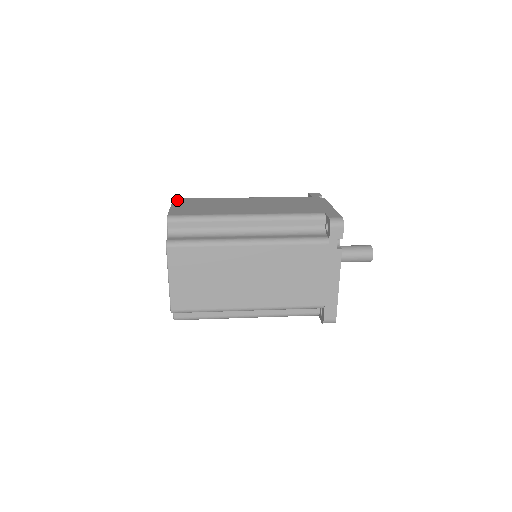
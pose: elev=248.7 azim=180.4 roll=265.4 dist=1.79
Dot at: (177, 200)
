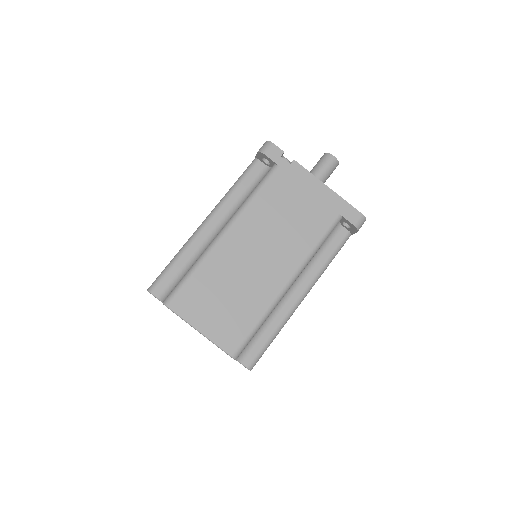
Dot at: occluded
